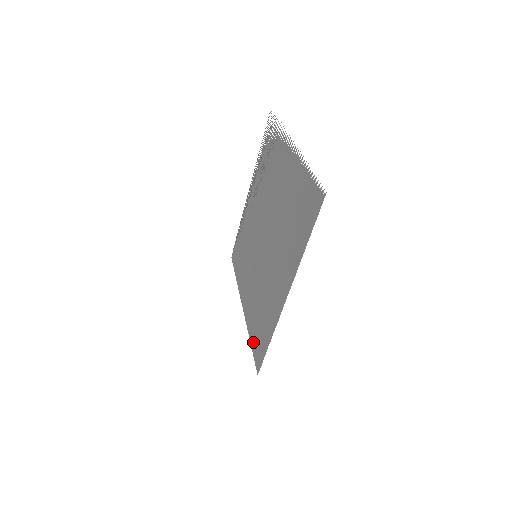
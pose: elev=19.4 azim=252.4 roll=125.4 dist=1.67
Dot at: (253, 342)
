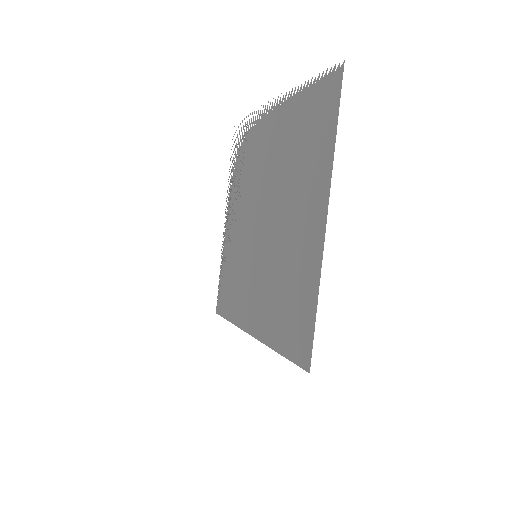
Dot at: (285, 344)
